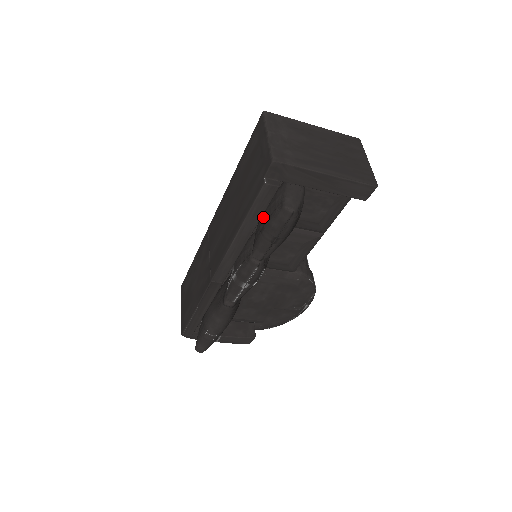
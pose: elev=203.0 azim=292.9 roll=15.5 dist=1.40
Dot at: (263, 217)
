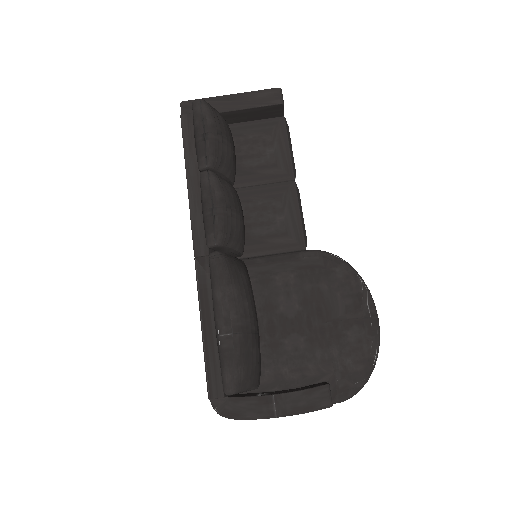
Dot at: occluded
